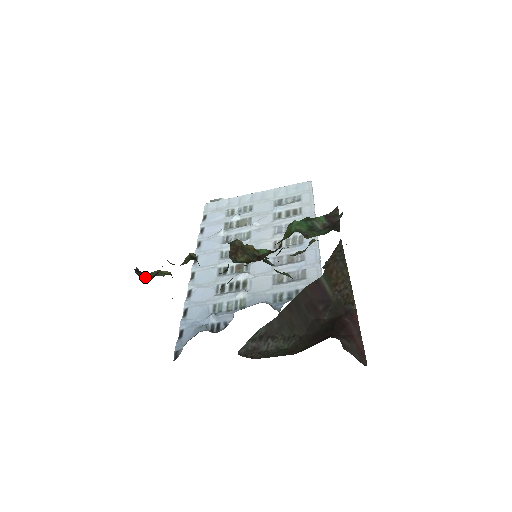
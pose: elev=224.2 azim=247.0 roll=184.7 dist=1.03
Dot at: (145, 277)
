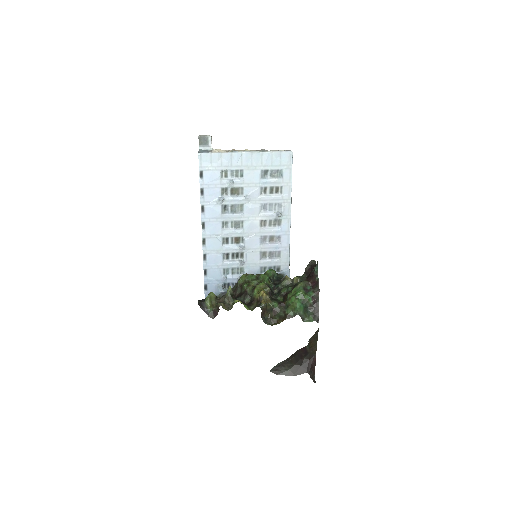
Dot at: (209, 313)
